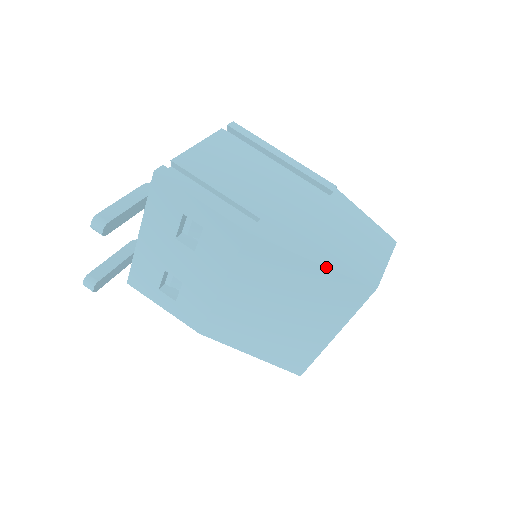
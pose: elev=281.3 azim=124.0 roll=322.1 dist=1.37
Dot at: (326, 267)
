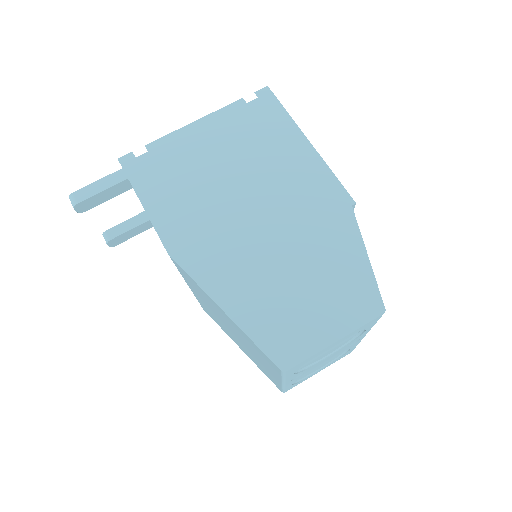
Dot at: (234, 322)
